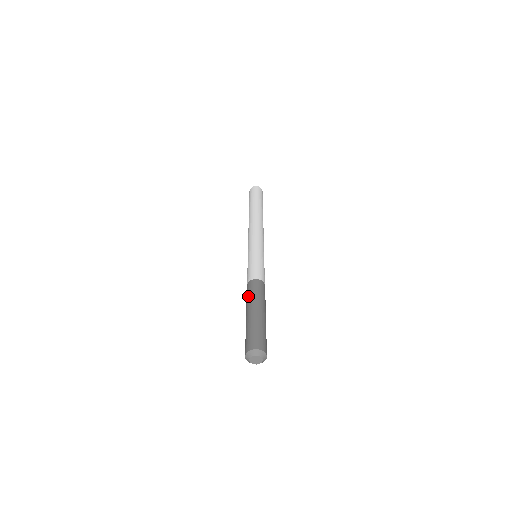
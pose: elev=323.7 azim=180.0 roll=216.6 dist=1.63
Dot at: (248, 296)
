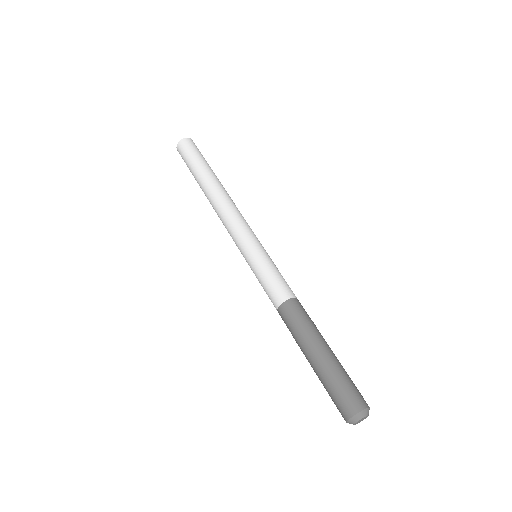
Dot at: (292, 333)
